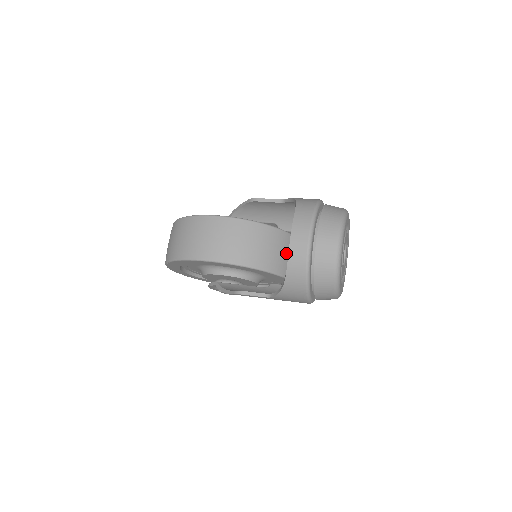
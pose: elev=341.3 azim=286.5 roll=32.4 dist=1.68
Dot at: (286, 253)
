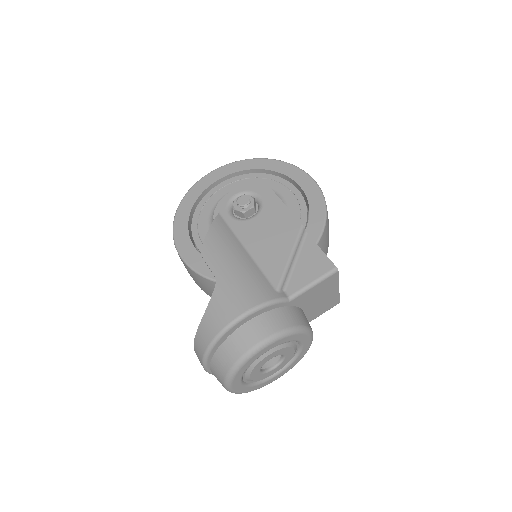
Dot at: occluded
